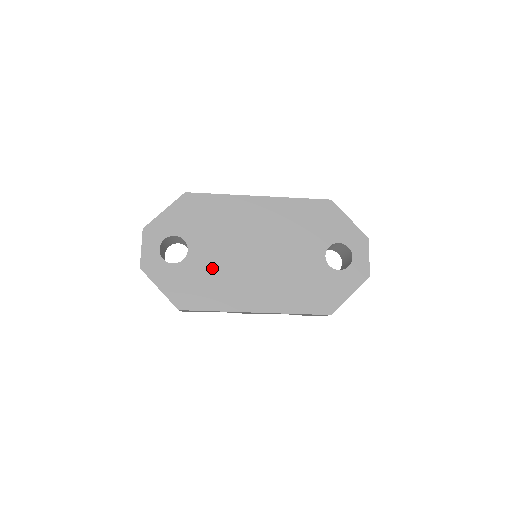
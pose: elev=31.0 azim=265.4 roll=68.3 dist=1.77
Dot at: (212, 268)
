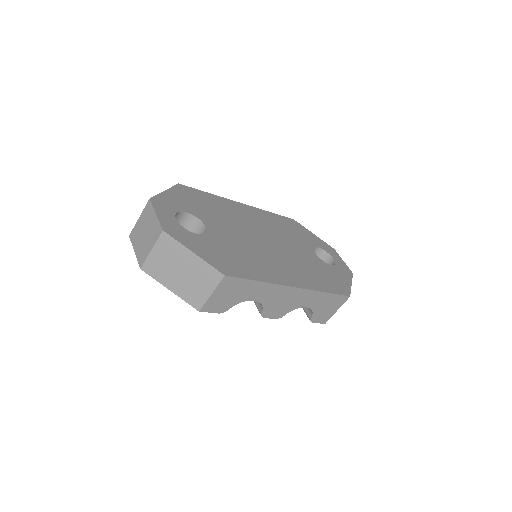
Dot at: (236, 245)
